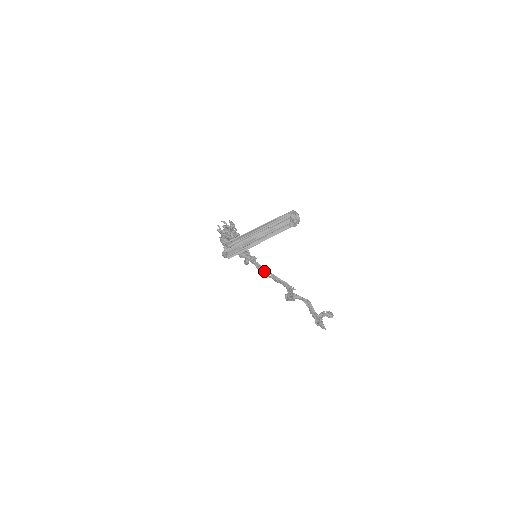
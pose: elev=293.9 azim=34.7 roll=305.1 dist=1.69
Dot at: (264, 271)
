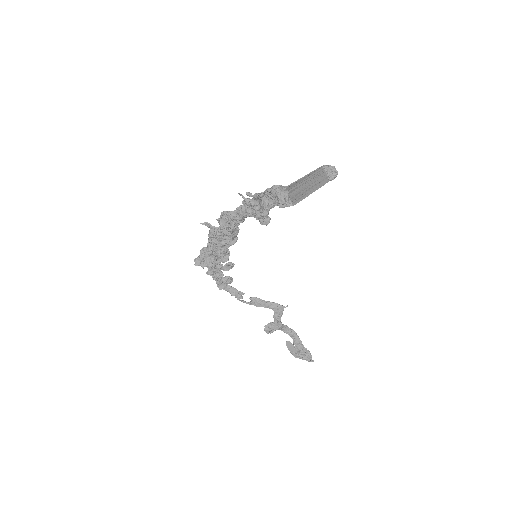
Dot at: (241, 297)
